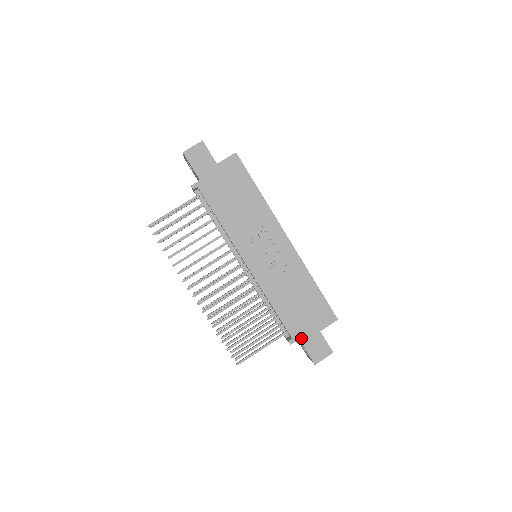
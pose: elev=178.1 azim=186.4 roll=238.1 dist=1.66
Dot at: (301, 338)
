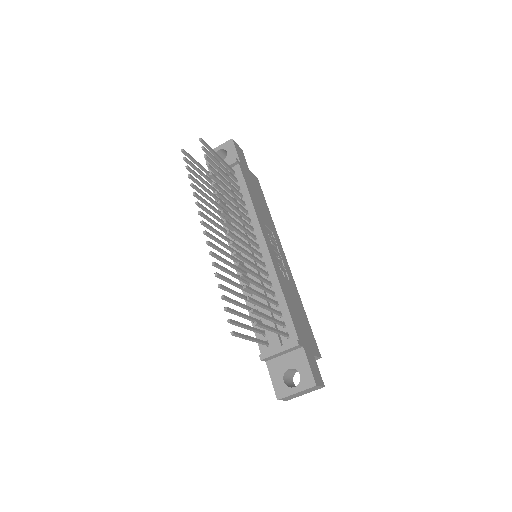
Dot at: (304, 347)
